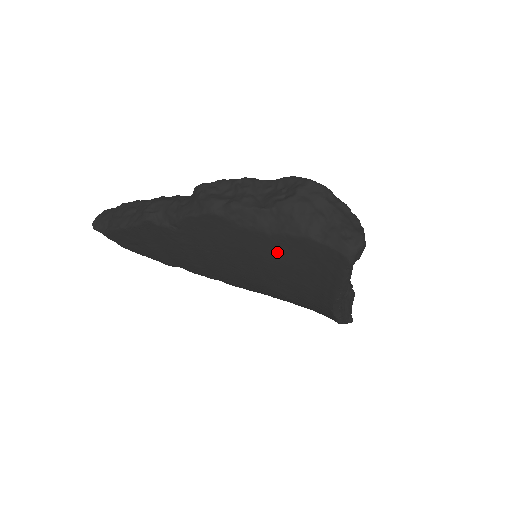
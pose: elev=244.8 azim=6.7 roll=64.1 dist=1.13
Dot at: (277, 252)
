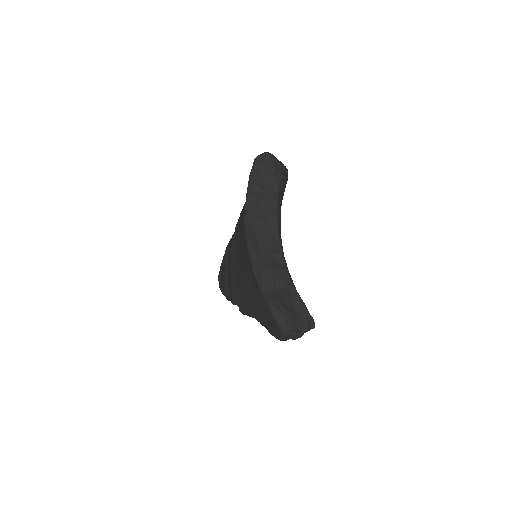
Dot at: occluded
